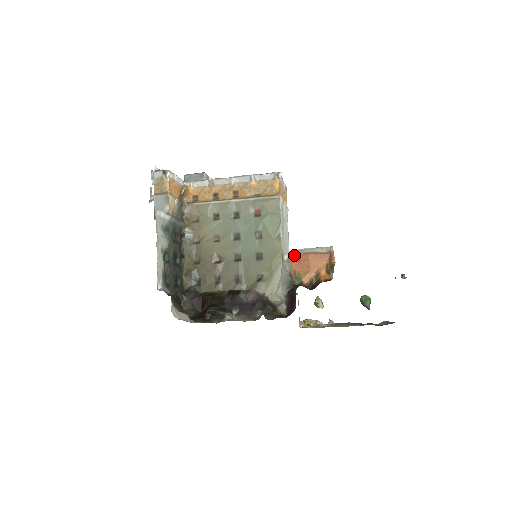
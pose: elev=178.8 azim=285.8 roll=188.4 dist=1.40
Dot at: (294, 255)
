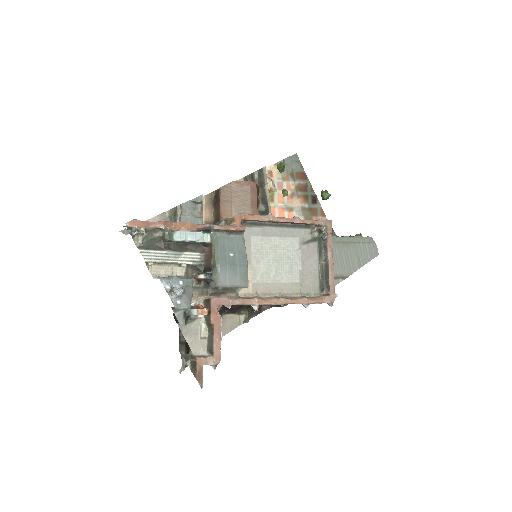
Dot at: occluded
